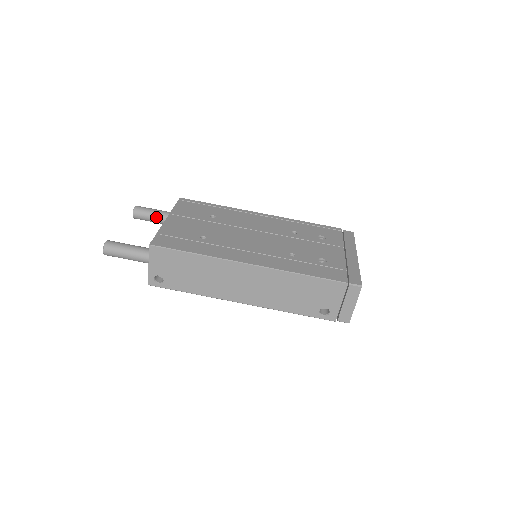
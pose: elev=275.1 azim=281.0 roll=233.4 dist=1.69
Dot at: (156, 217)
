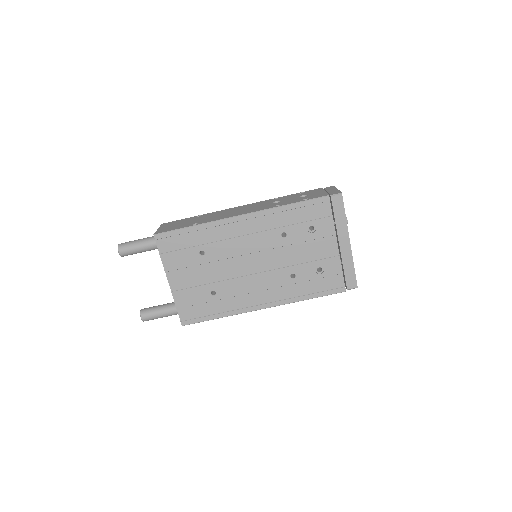
Dot at: occluded
